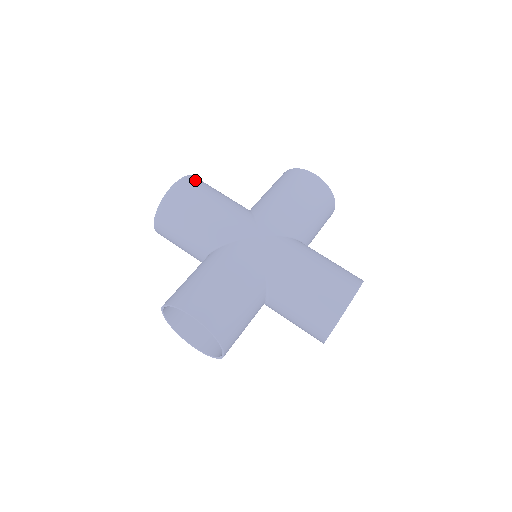
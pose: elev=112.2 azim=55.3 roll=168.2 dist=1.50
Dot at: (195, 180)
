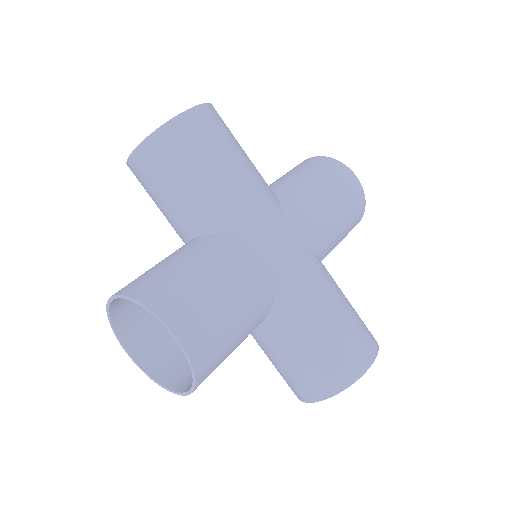
Dot at: (218, 115)
